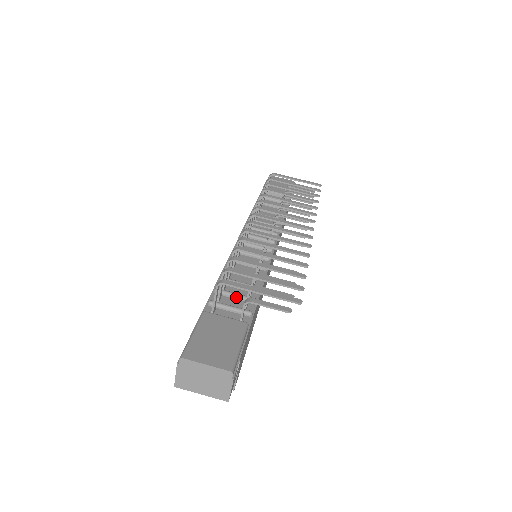
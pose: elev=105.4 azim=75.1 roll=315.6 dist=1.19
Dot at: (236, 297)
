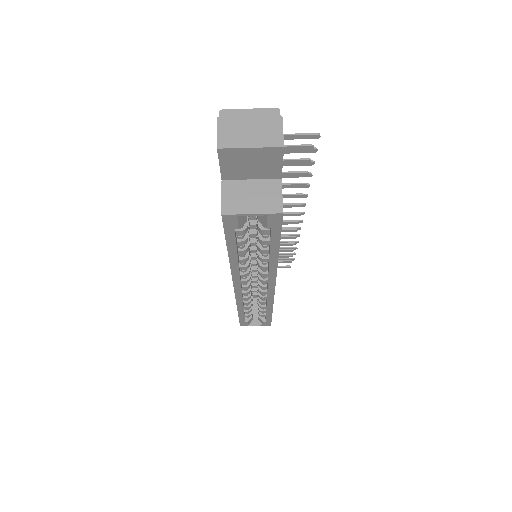
Dot at: occluded
